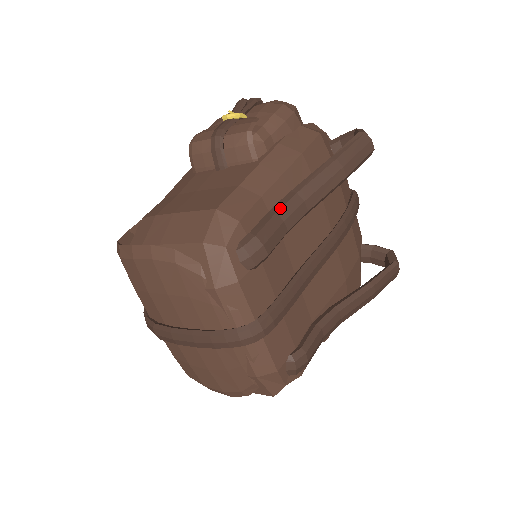
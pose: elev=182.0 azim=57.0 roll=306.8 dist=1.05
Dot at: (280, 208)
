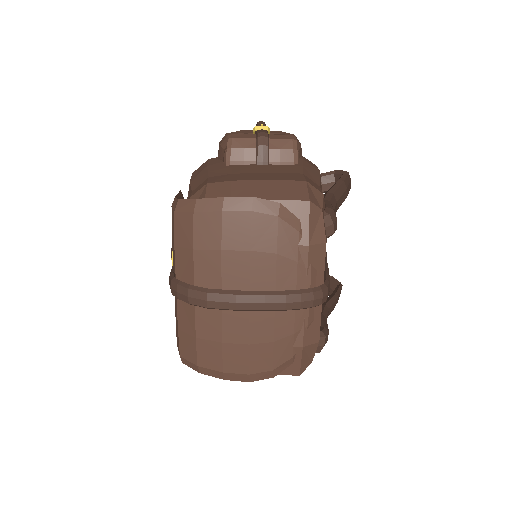
Dot at: (331, 199)
